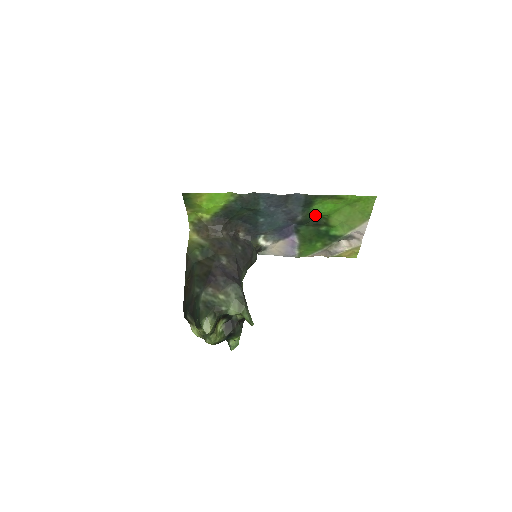
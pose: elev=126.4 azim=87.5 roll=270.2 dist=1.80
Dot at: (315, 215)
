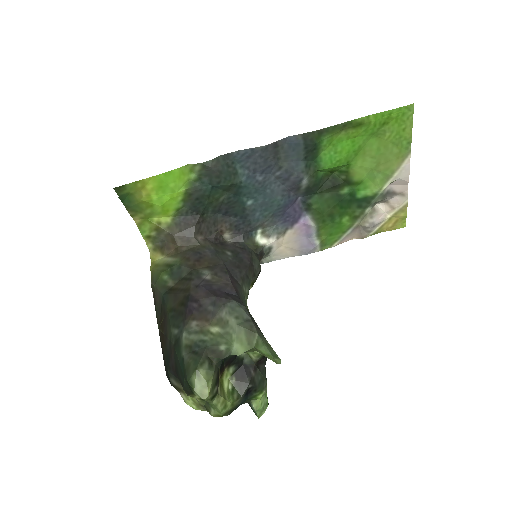
Dot at: (327, 172)
